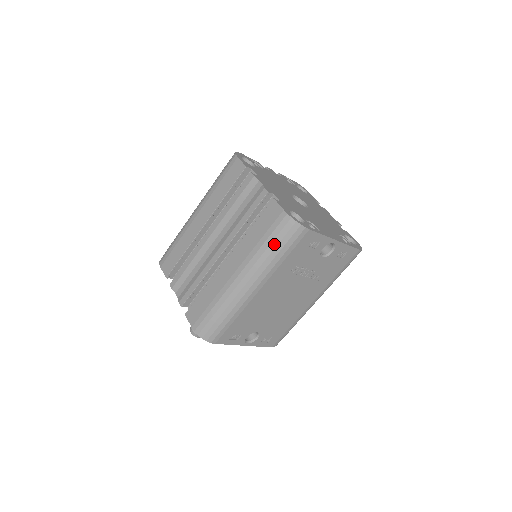
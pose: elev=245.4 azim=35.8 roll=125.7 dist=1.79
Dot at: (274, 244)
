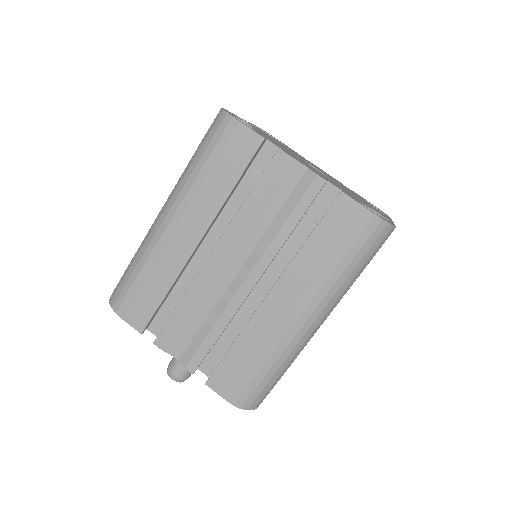
Dot at: (355, 262)
